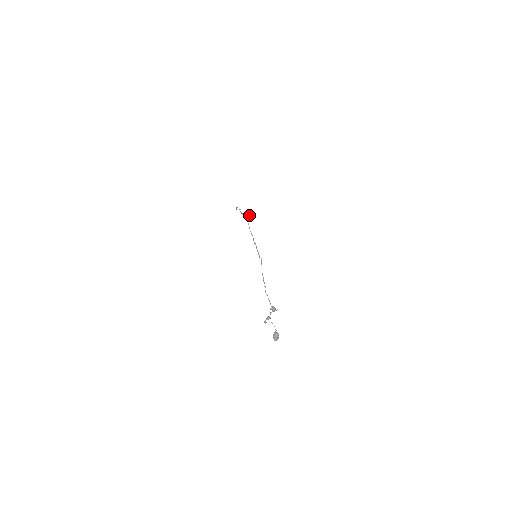
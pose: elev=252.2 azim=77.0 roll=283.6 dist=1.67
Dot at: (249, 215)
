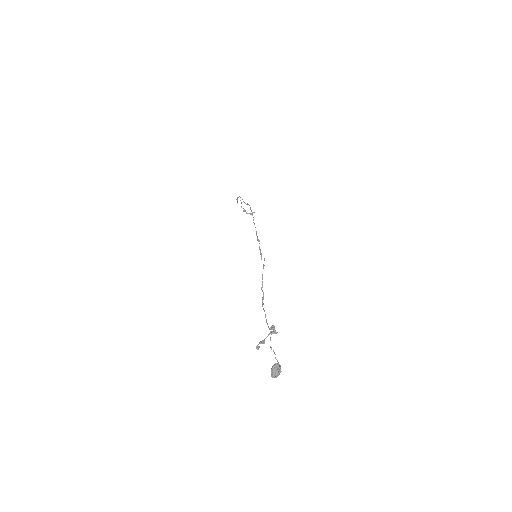
Dot at: (250, 213)
